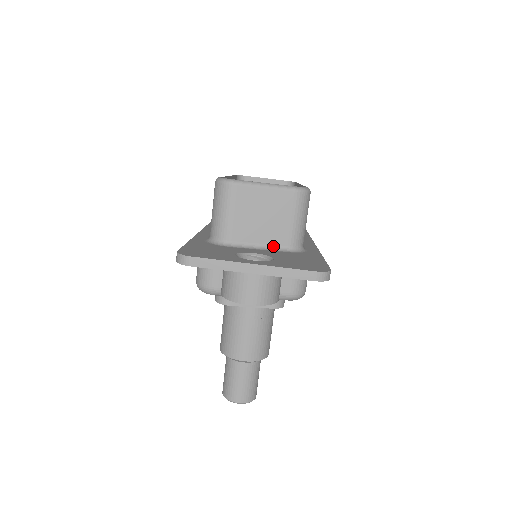
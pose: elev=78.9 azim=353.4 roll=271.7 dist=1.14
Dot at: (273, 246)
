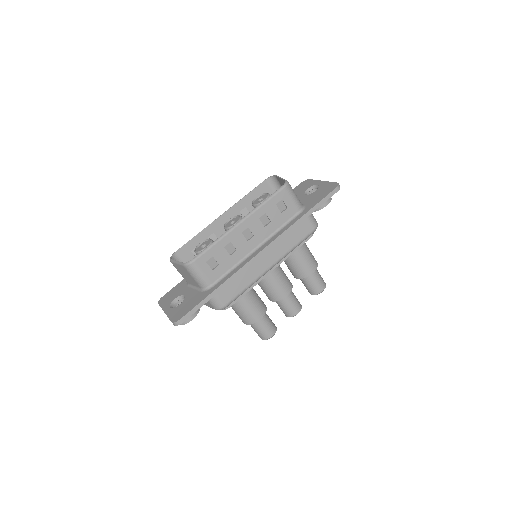
Dot at: (197, 287)
